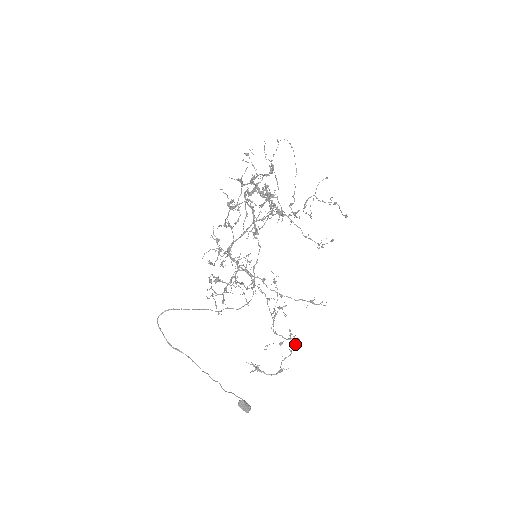
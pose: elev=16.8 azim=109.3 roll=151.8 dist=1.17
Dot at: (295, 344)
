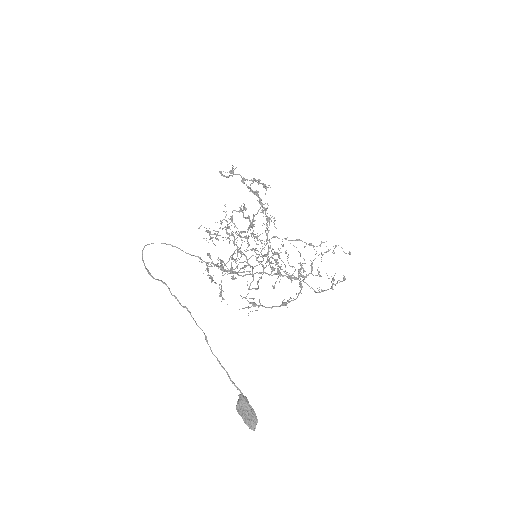
Dot at: (300, 284)
